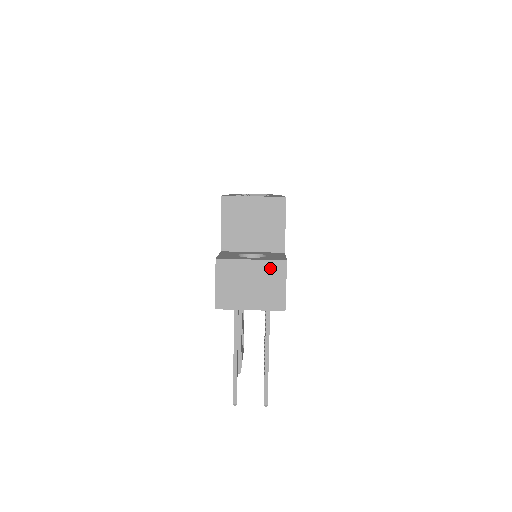
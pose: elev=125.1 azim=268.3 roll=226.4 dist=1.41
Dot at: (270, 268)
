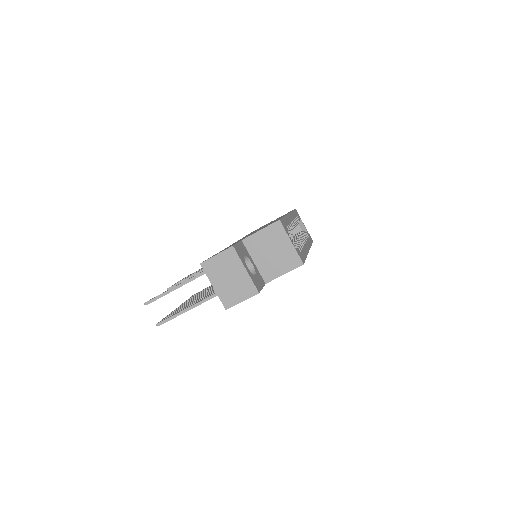
Dot at: (248, 285)
